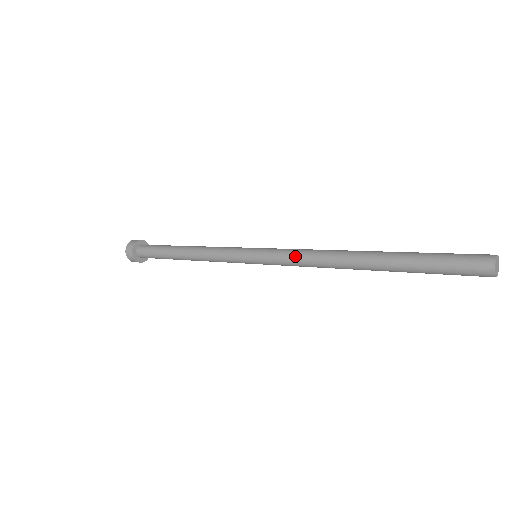
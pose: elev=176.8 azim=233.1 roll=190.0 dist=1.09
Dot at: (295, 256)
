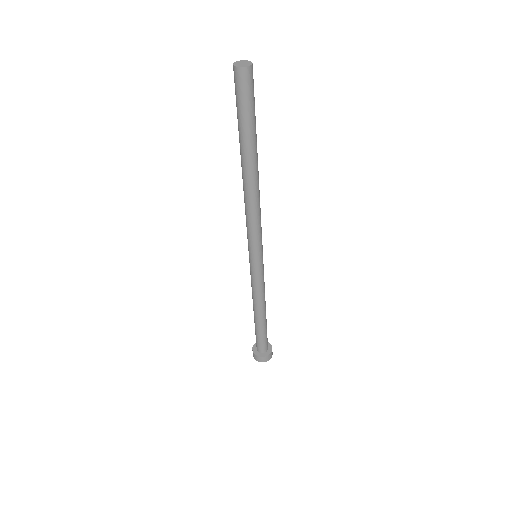
Dot at: (247, 224)
